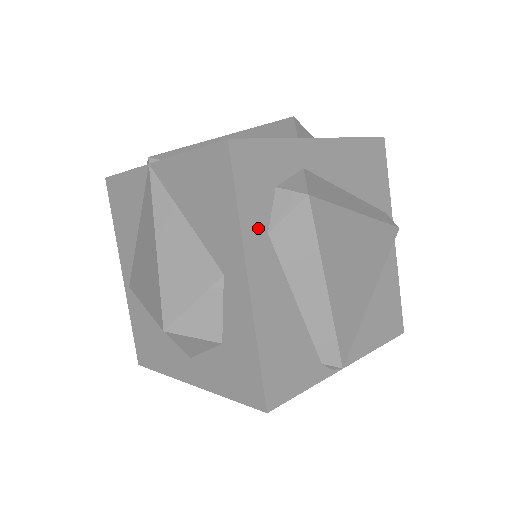
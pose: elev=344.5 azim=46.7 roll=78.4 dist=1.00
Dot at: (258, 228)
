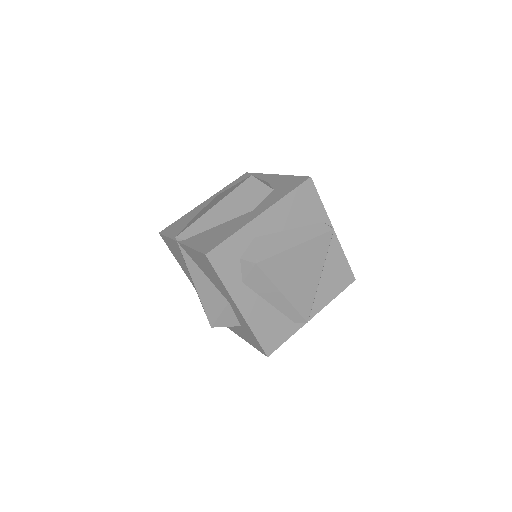
Dot at: (236, 283)
